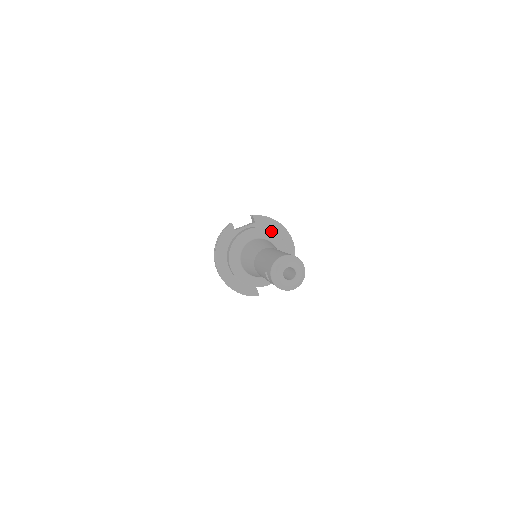
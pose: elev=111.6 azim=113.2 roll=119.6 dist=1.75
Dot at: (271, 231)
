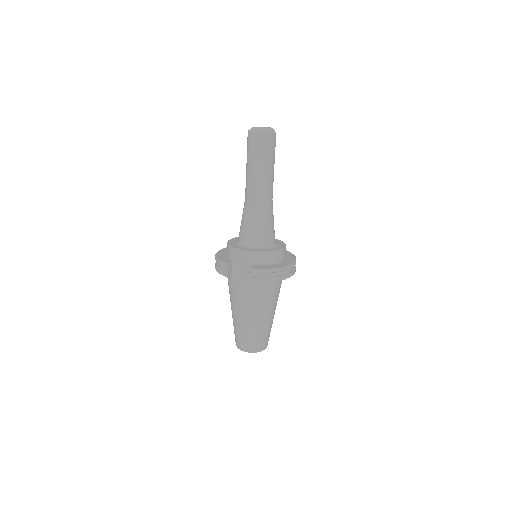
Dot at: (283, 242)
